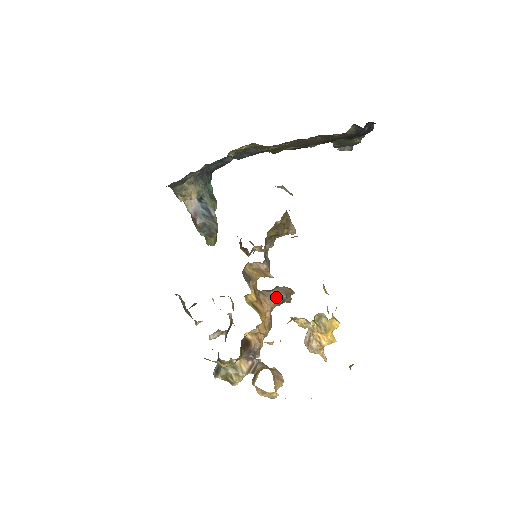
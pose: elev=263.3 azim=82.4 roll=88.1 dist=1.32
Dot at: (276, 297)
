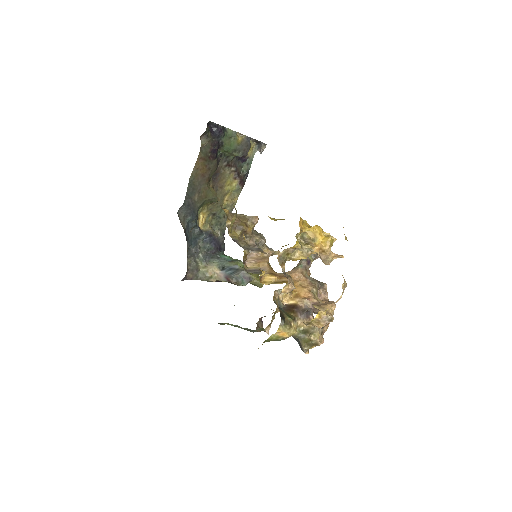
Dot at: (300, 264)
